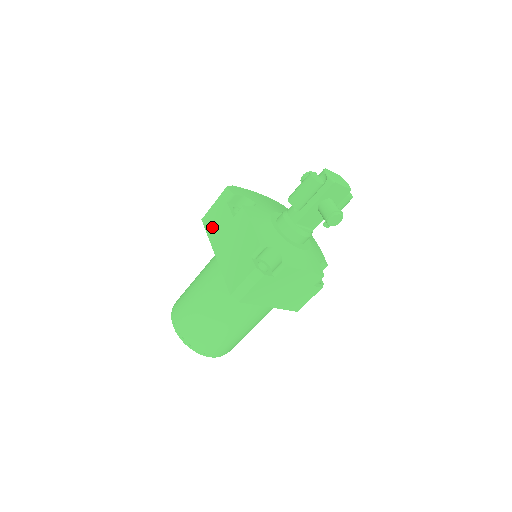
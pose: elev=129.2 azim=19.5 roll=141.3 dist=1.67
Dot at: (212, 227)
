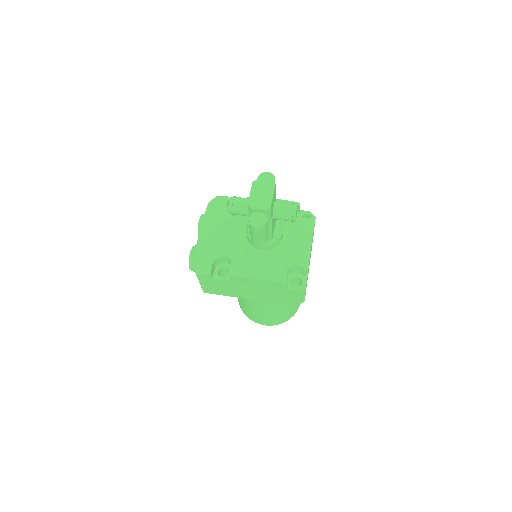
Dot at: (222, 292)
